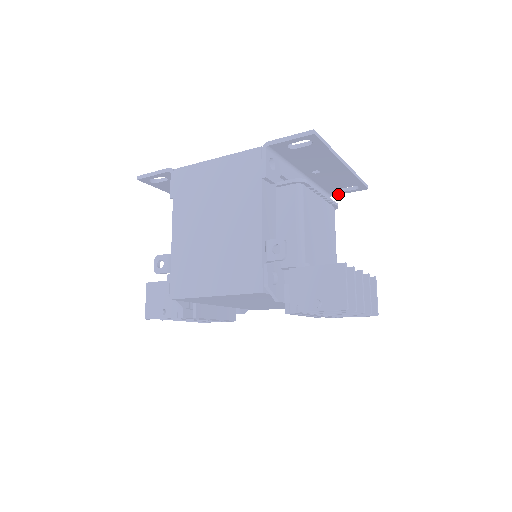
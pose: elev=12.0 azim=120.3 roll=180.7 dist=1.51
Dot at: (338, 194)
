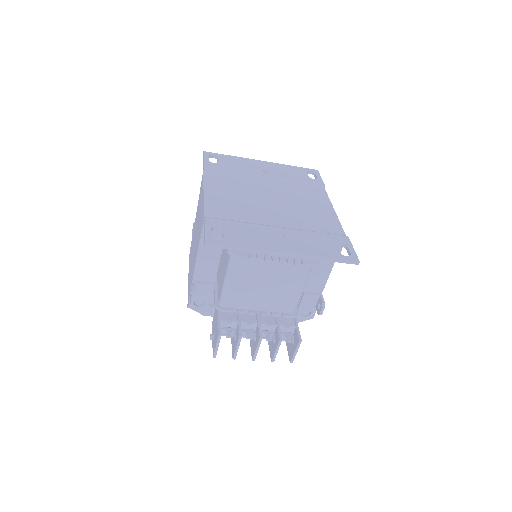
Dot at: occluded
